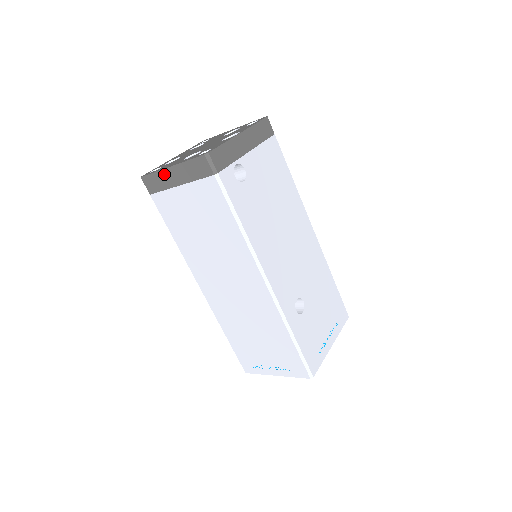
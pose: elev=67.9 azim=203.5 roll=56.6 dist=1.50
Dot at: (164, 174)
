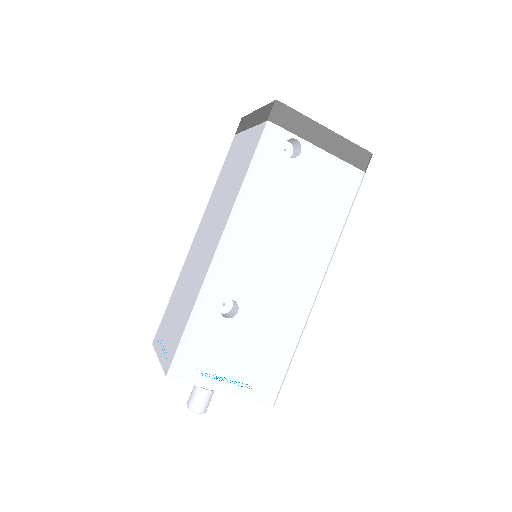
Dot at: (251, 116)
